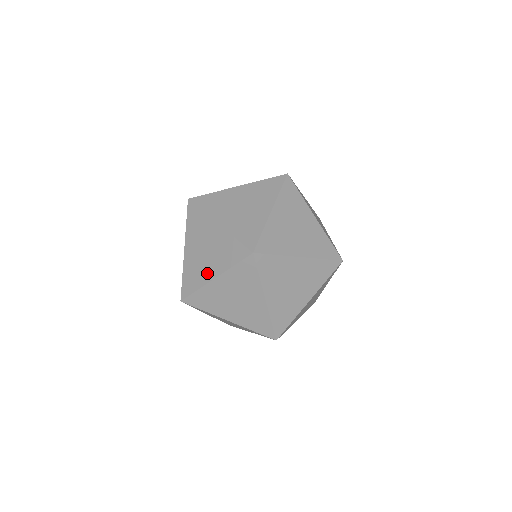
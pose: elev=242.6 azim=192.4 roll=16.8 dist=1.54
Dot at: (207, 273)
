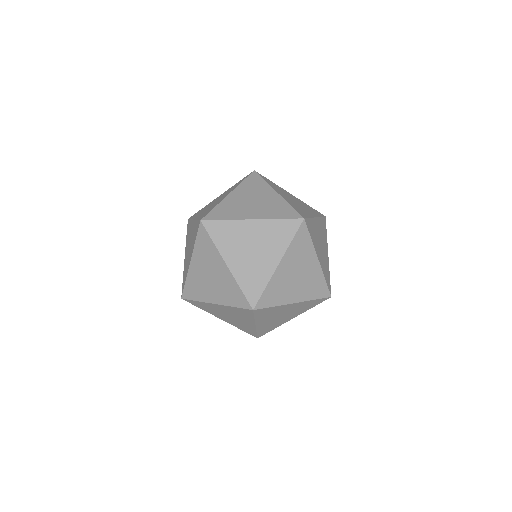
Dot at: (248, 325)
